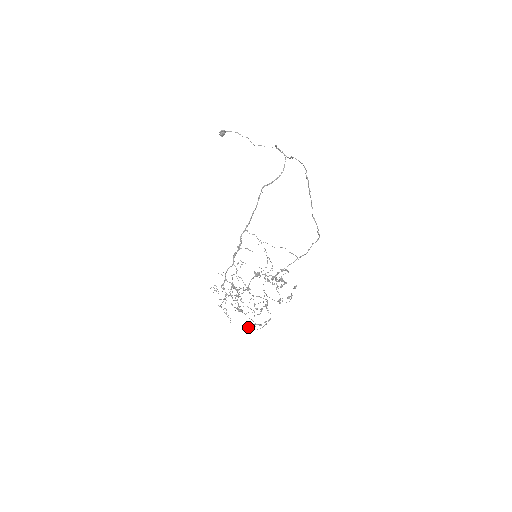
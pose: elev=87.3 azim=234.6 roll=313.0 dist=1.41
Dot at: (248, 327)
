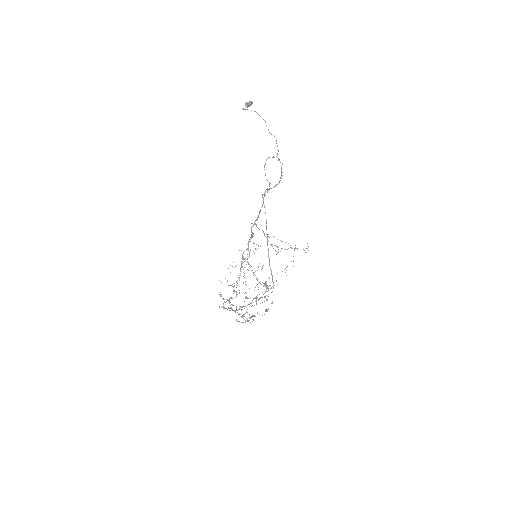
Dot at: occluded
